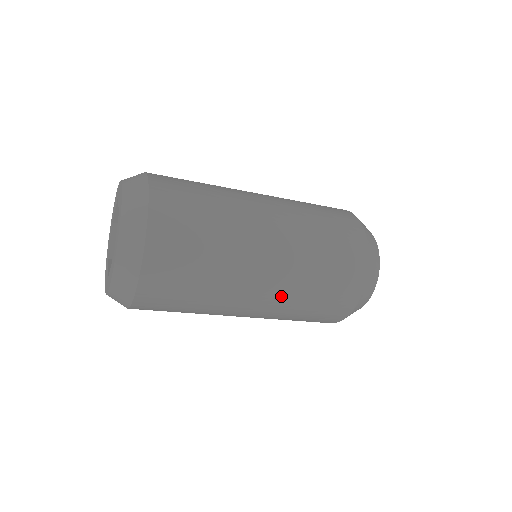
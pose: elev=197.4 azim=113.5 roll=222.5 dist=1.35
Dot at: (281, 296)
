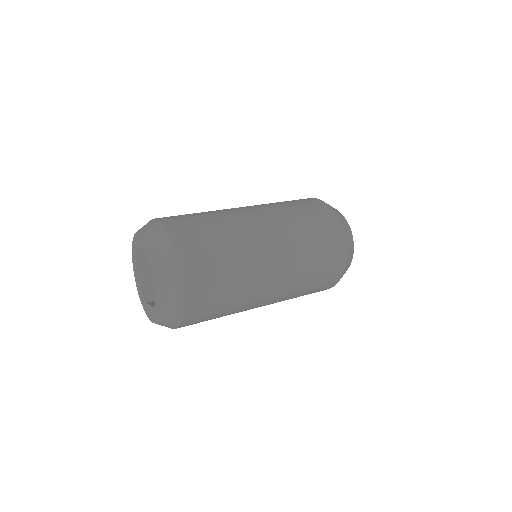
Dot at: (290, 266)
